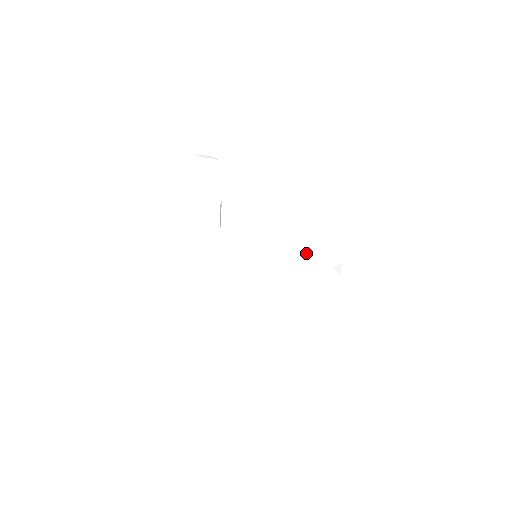
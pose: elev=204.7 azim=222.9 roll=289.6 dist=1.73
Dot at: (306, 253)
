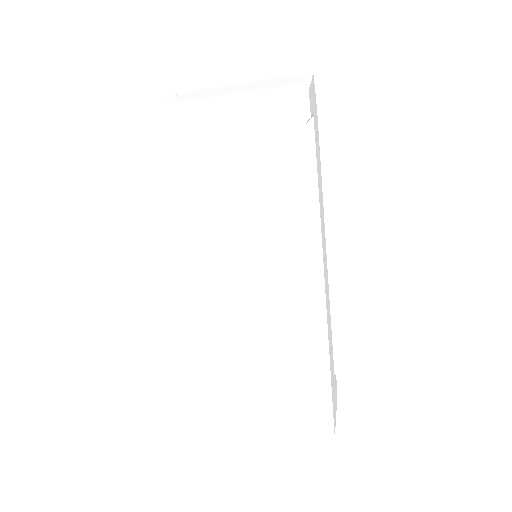
Dot at: (328, 292)
